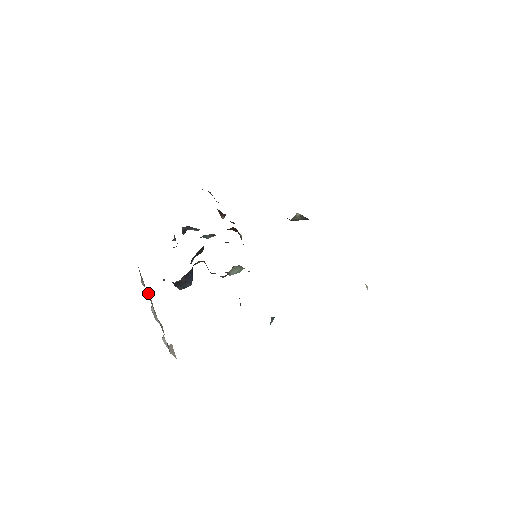
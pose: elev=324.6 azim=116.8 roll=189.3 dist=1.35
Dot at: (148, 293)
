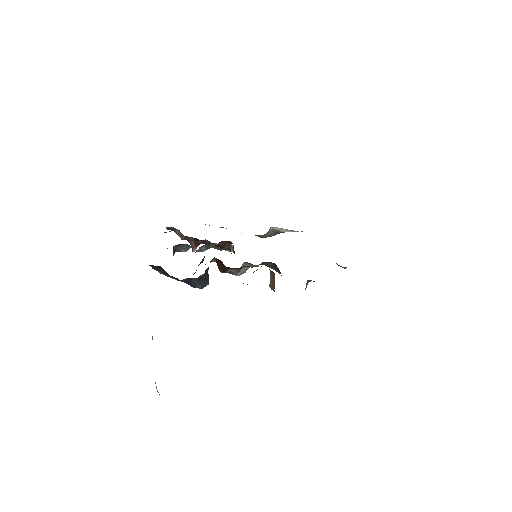
Dot at: occluded
